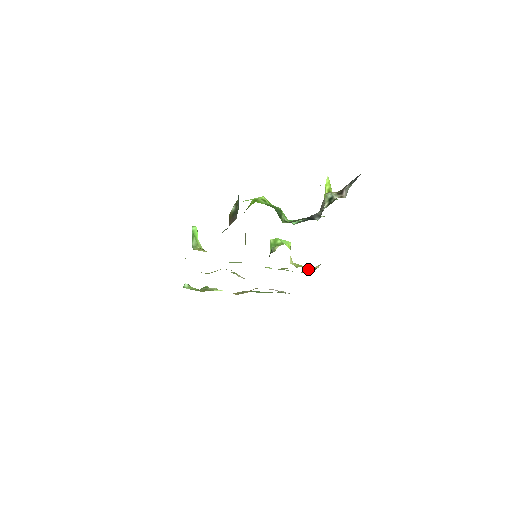
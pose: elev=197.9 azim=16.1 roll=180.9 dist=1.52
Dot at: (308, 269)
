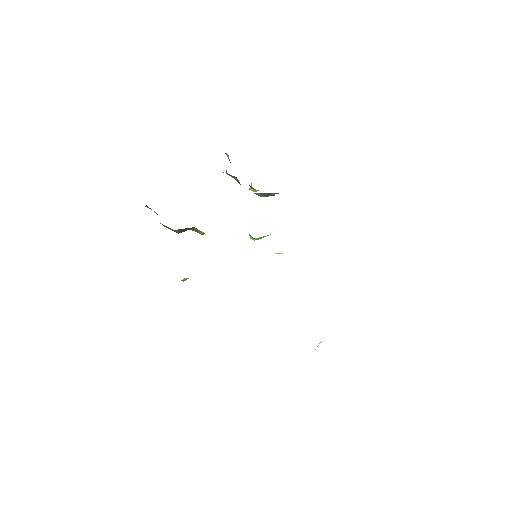
Dot at: occluded
